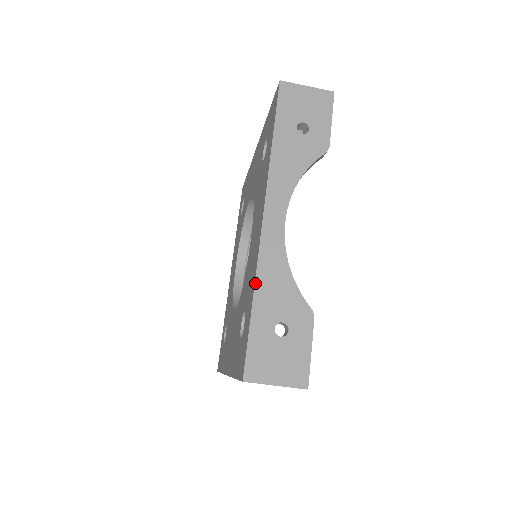
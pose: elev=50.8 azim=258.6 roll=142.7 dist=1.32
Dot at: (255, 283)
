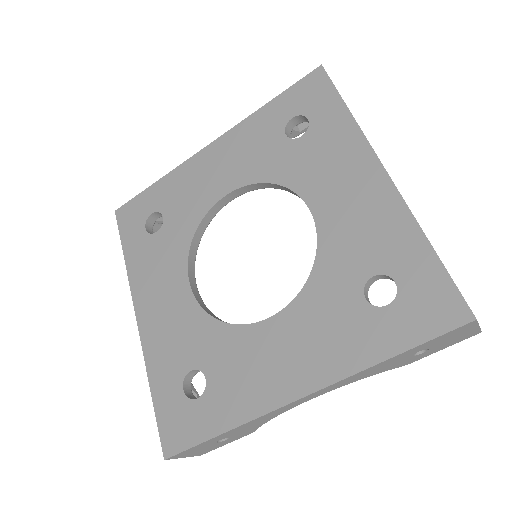
Dot at: (419, 225)
